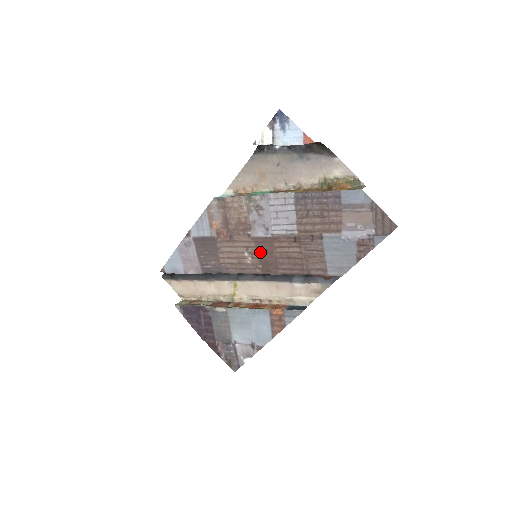
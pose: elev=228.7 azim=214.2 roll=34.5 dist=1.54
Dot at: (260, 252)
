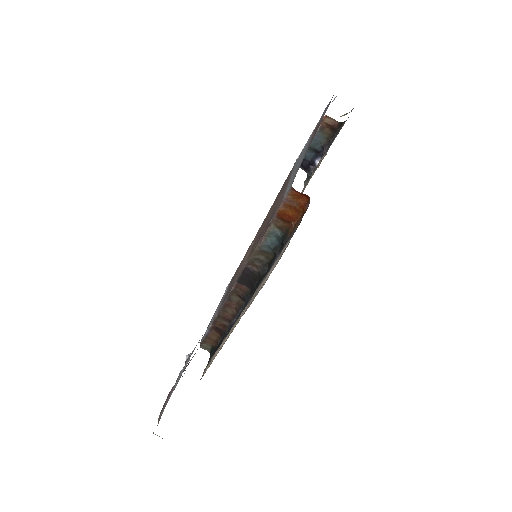
Dot at: occluded
